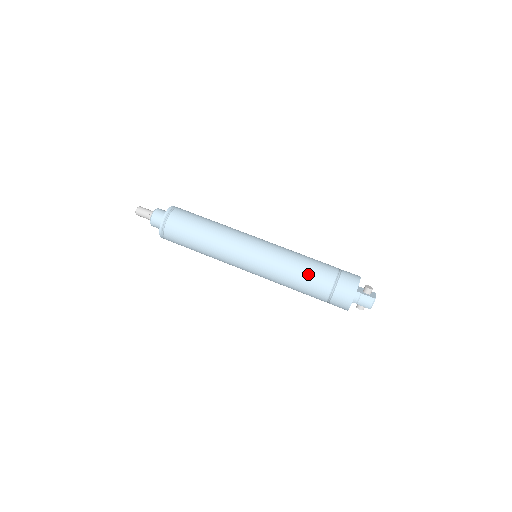
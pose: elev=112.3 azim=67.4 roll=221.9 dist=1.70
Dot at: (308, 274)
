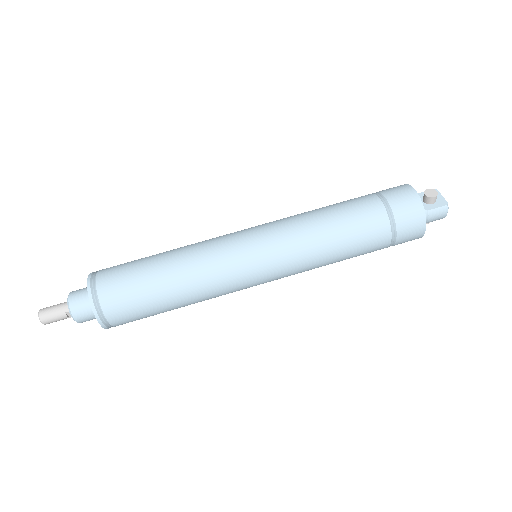
Dot at: (351, 241)
